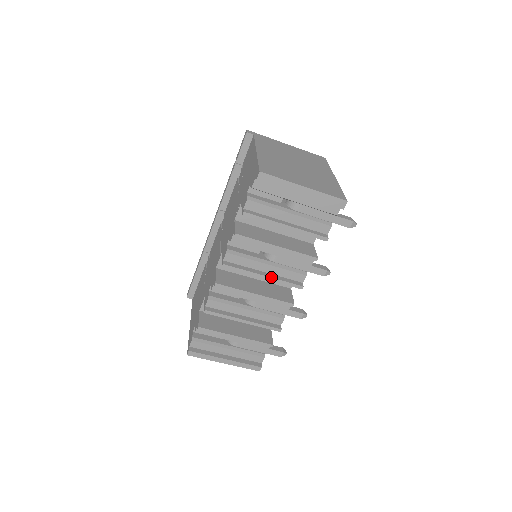
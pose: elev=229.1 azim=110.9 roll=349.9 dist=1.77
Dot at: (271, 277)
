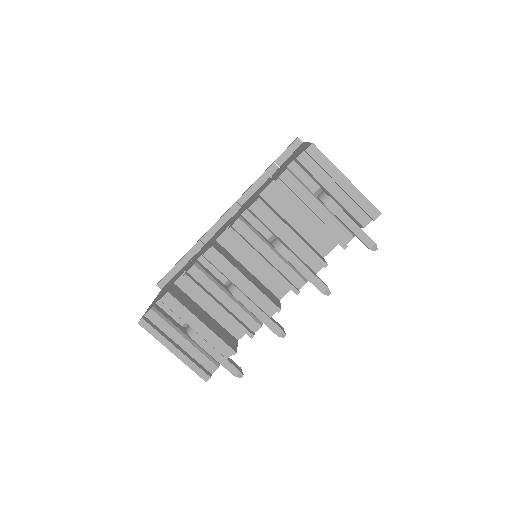
Dot at: (272, 265)
